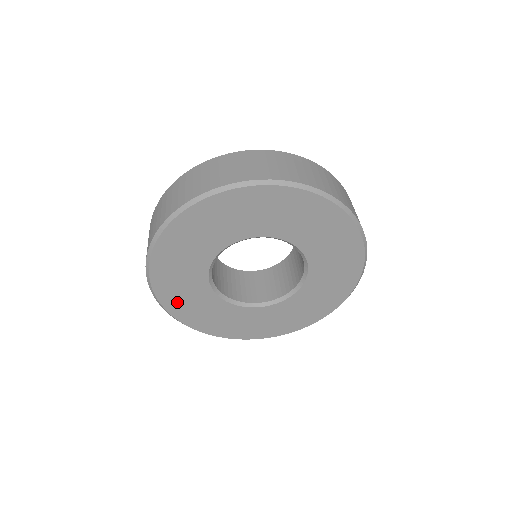
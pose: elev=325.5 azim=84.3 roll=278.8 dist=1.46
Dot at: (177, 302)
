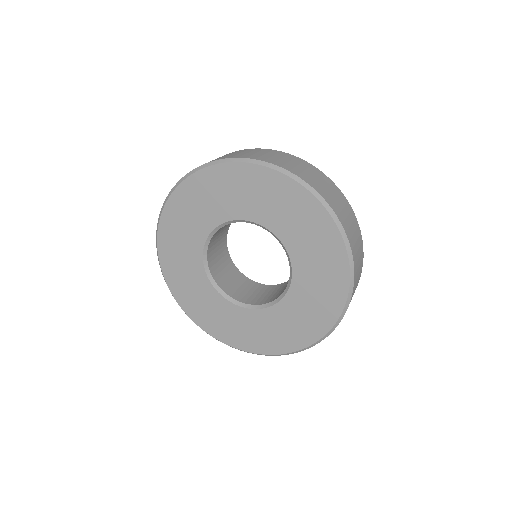
Dot at: (175, 275)
